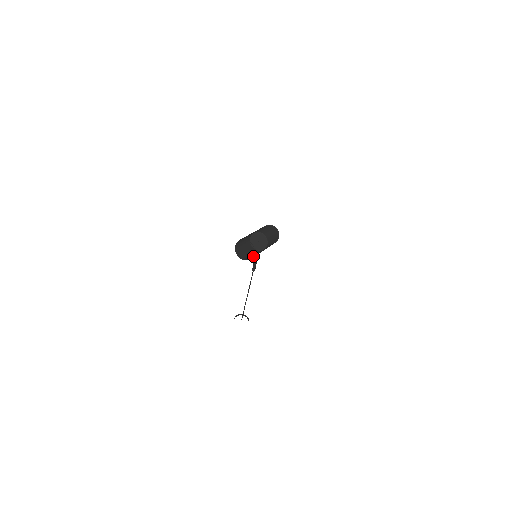
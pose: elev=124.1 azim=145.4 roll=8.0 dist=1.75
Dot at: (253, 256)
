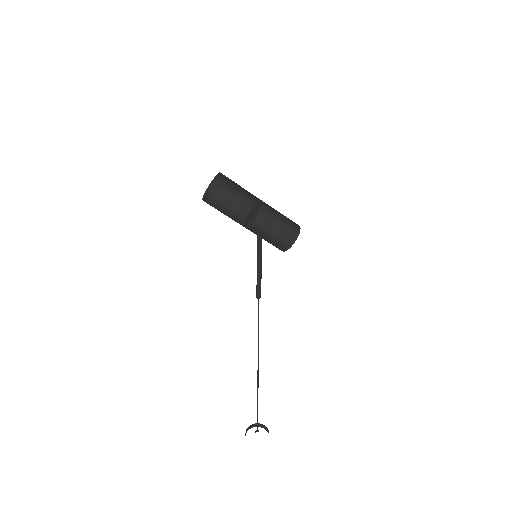
Dot at: occluded
